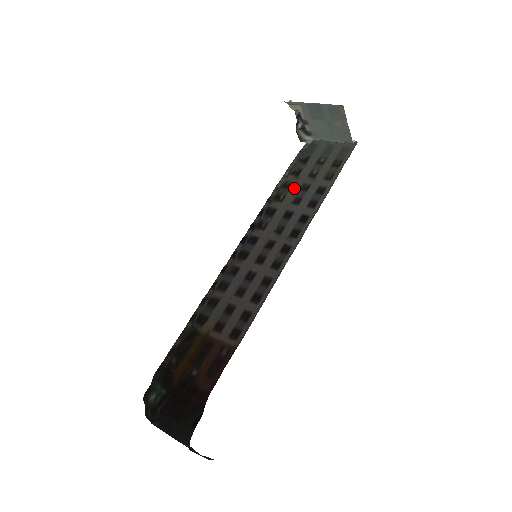
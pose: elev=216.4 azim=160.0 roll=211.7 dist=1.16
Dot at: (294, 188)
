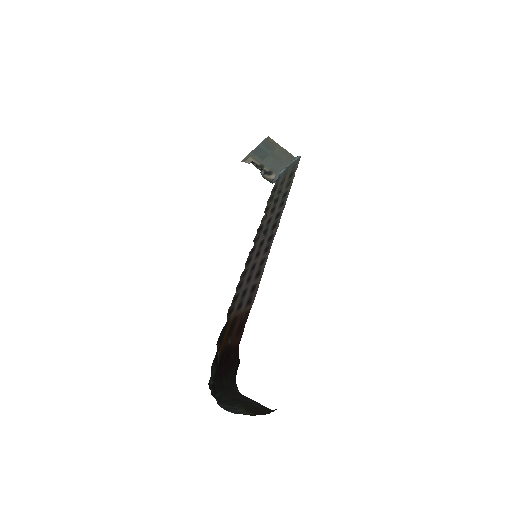
Dot at: (271, 207)
